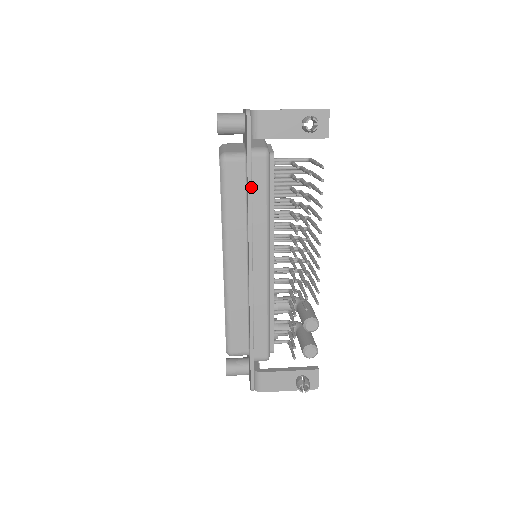
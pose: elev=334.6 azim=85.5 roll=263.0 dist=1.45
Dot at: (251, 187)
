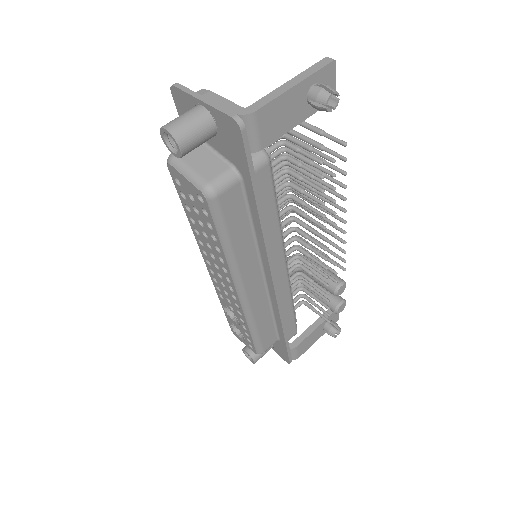
Dot at: (258, 208)
